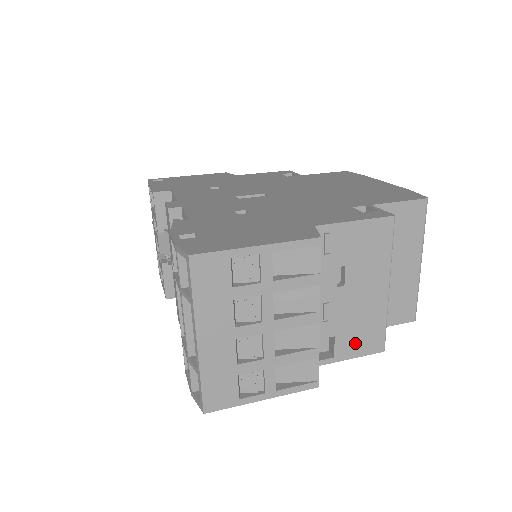
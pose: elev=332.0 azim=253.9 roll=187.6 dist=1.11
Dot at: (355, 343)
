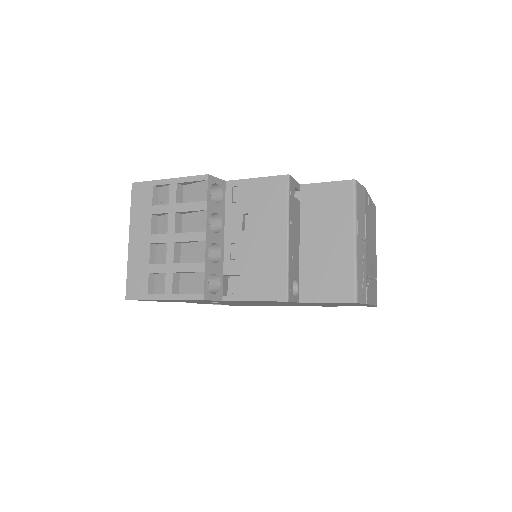
Dot at: (258, 286)
